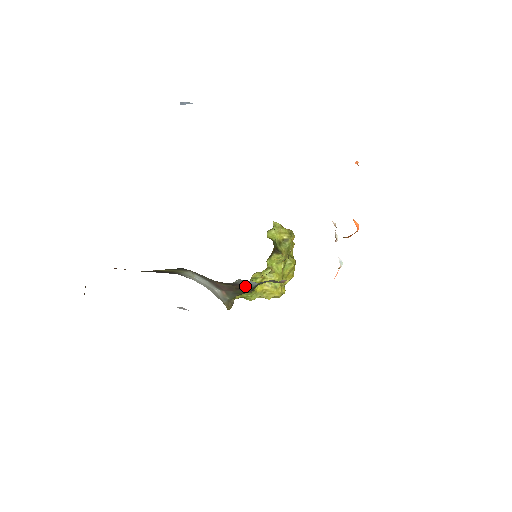
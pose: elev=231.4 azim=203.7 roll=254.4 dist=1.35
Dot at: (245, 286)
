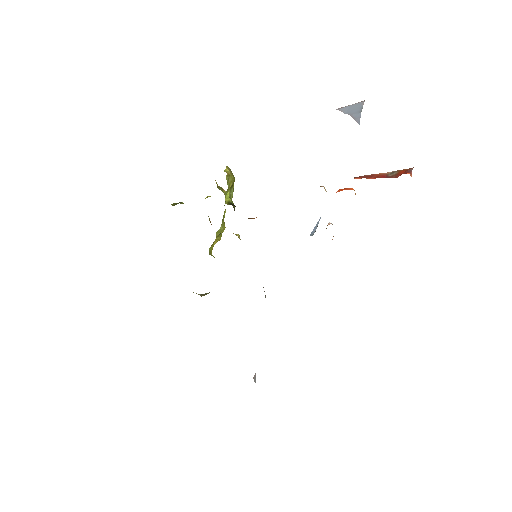
Dot at: occluded
